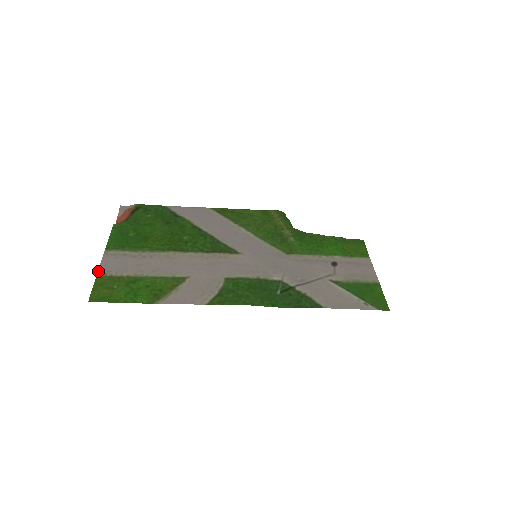
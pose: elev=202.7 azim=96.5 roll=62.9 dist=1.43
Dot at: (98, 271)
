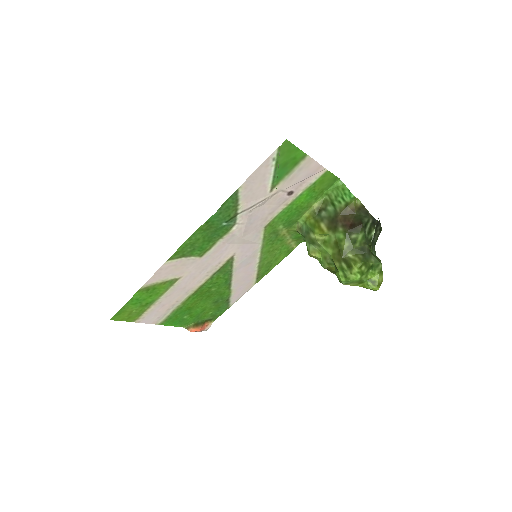
Dot at: occluded
